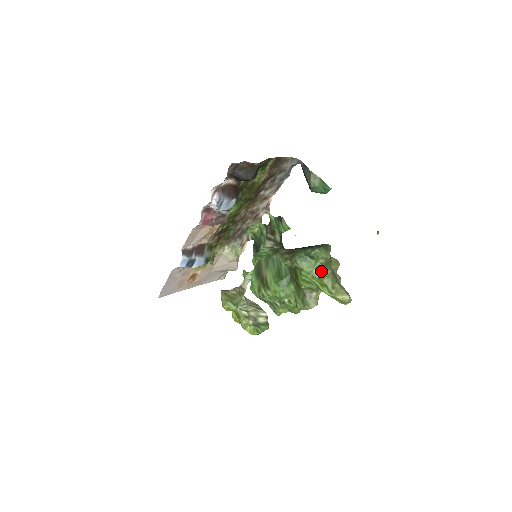
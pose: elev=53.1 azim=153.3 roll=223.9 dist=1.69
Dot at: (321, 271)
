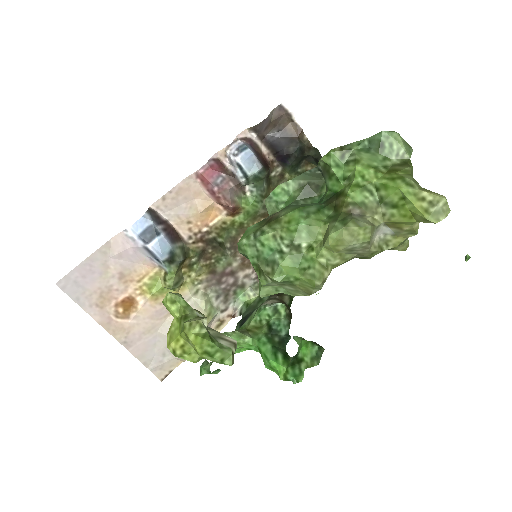
Dot at: (393, 168)
